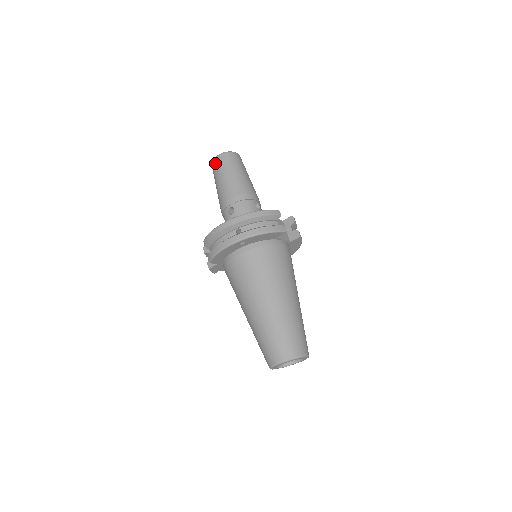
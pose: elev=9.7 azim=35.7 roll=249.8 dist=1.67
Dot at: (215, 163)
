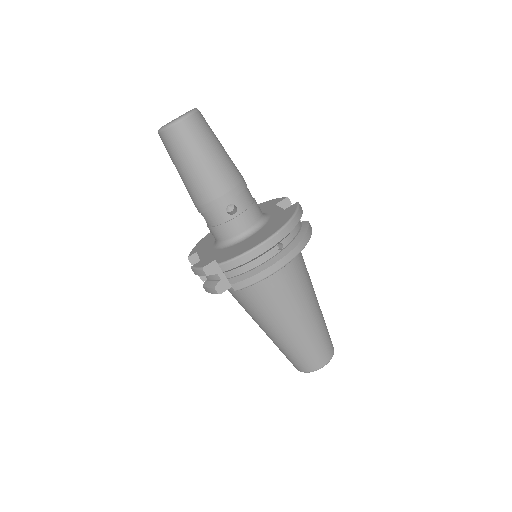
Dot at: (181, 132)
